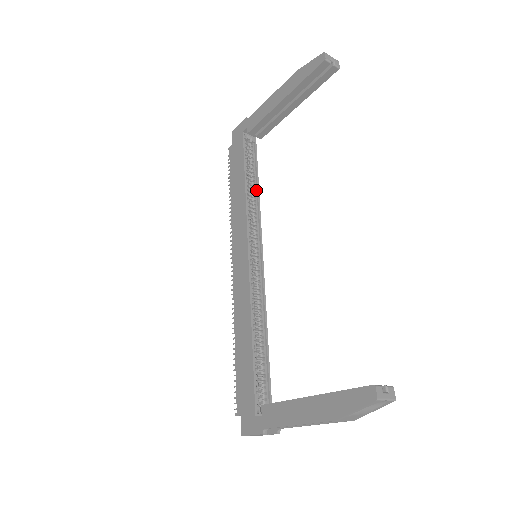
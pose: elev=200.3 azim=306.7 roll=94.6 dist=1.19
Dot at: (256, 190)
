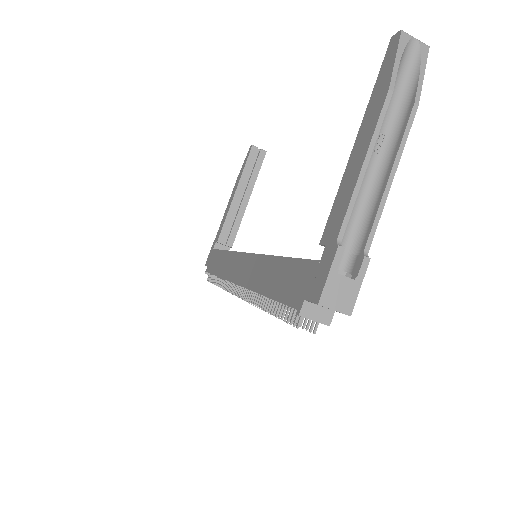
Dot at: occluded
